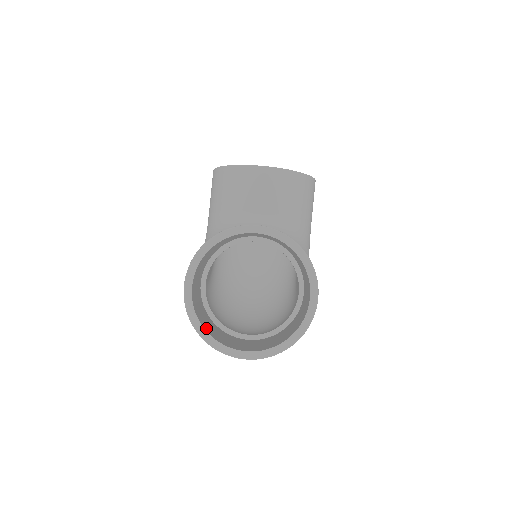
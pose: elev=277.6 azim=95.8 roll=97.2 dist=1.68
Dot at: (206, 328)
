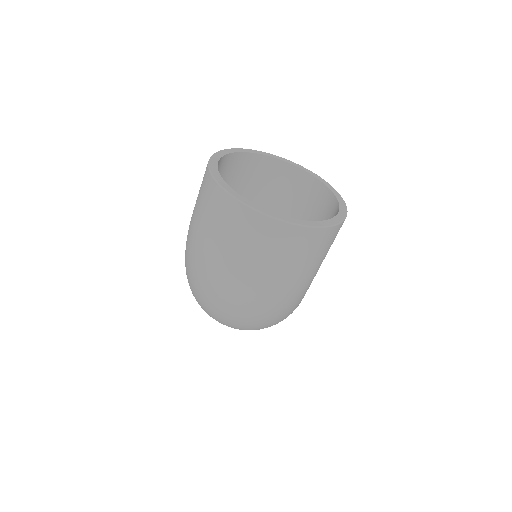
Dot at: occluded
